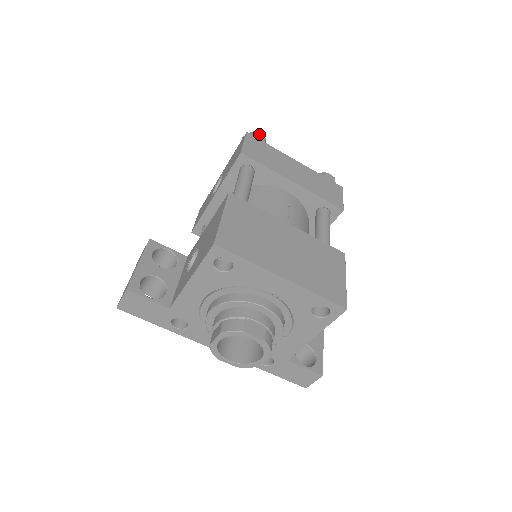
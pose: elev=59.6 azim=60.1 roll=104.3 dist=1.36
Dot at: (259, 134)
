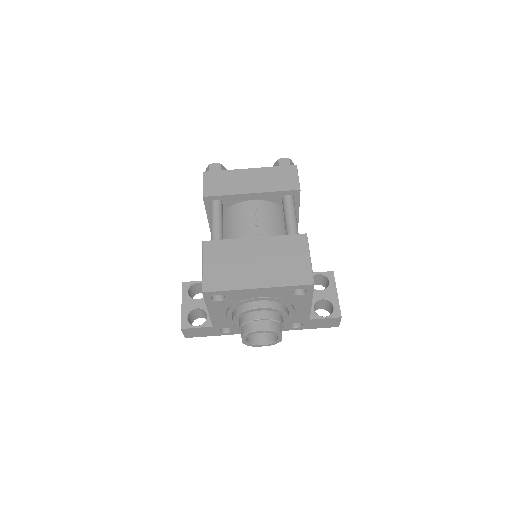
Dot at: (214, 164)
